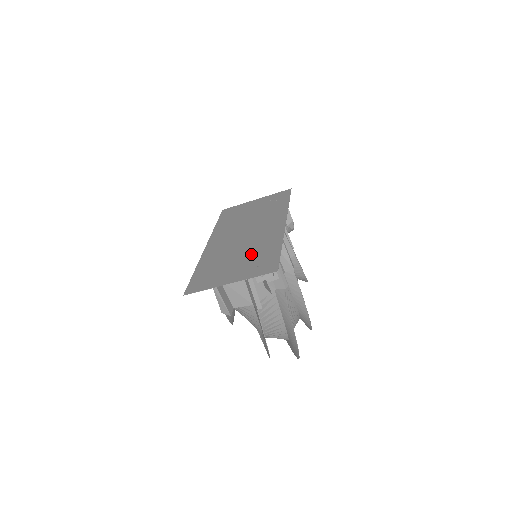
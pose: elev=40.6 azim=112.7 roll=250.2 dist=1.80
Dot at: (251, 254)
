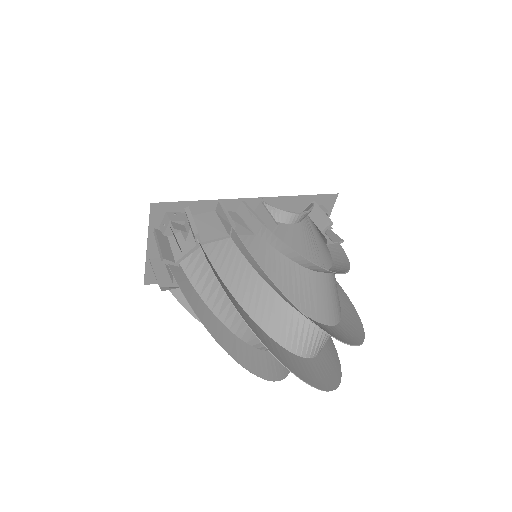
Dot at: occluded
